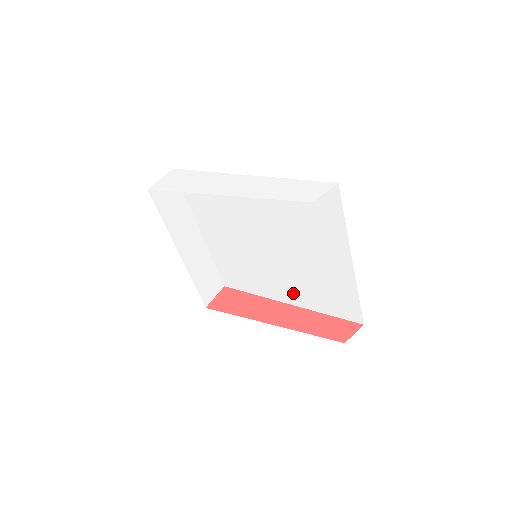
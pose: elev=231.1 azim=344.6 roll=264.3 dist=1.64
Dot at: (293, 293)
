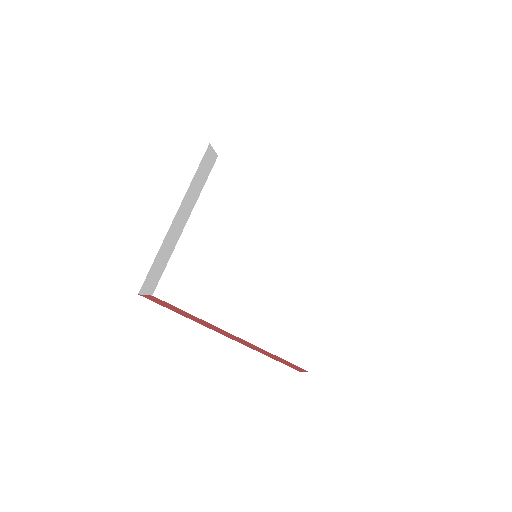
Dot at: (248, 320)
